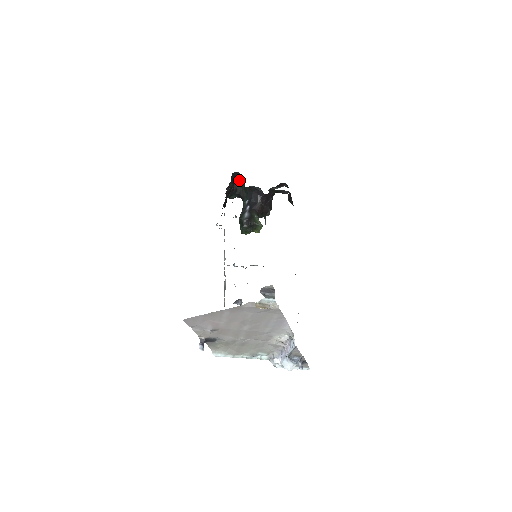
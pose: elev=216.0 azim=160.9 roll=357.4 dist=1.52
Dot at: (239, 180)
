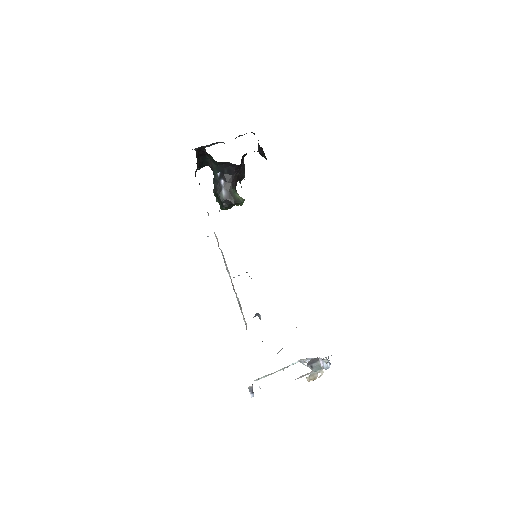
Dot at: (204, 152)
